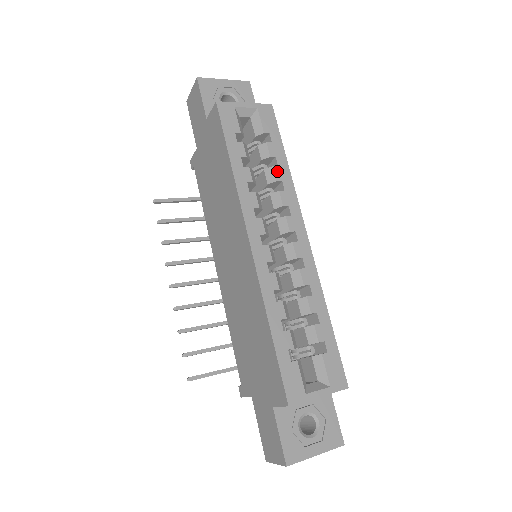
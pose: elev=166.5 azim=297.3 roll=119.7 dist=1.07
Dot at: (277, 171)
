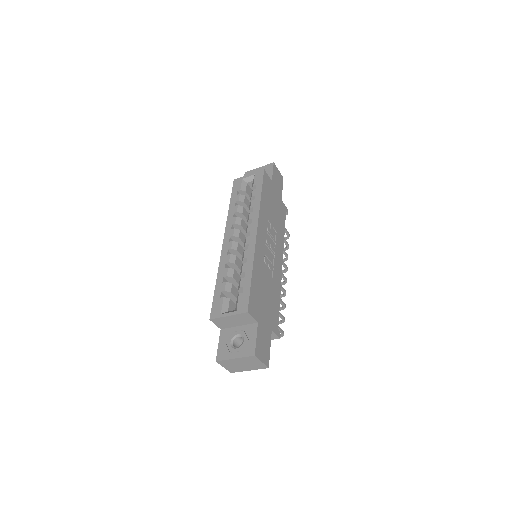
Dot at: (253, 203)
